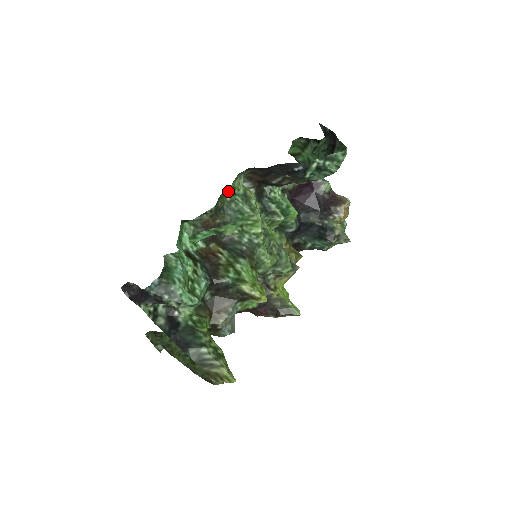
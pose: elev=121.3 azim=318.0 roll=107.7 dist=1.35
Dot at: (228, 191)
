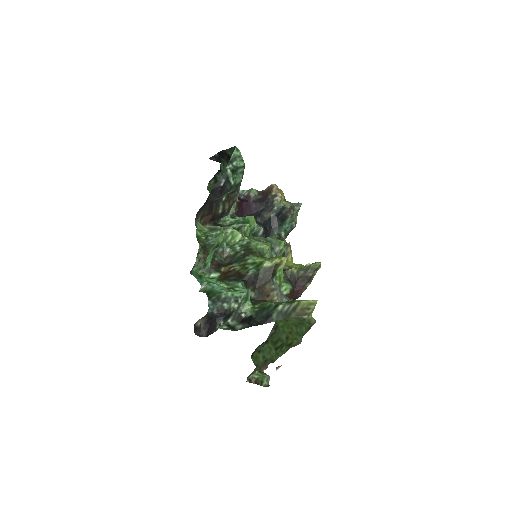
Dot at: (199, 234)
